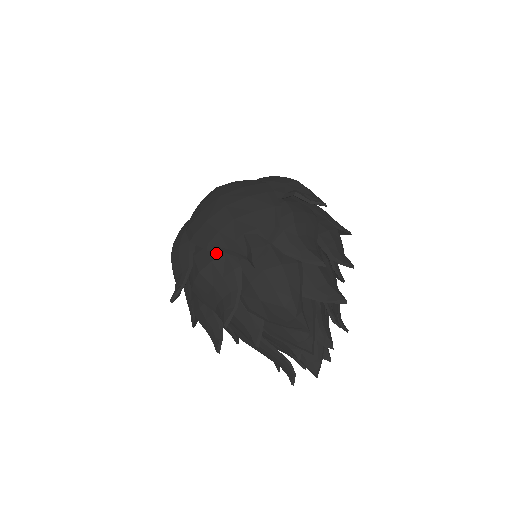
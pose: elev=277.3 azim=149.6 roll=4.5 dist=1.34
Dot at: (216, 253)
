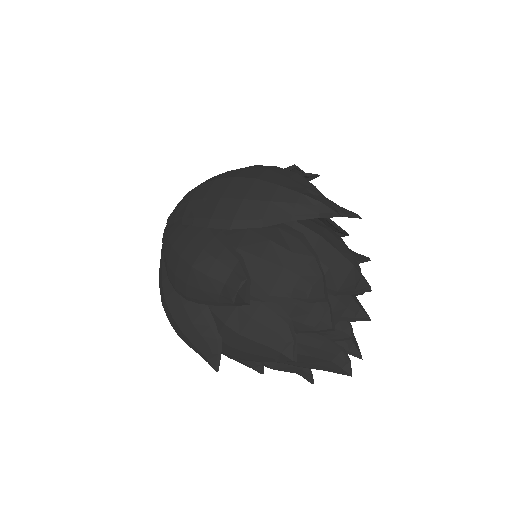
Dot at: (267, 231)
